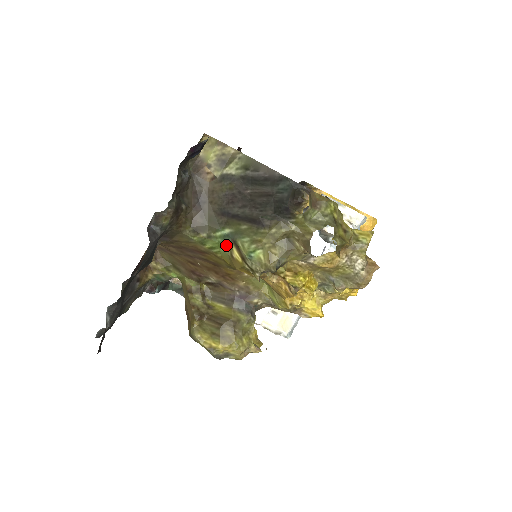
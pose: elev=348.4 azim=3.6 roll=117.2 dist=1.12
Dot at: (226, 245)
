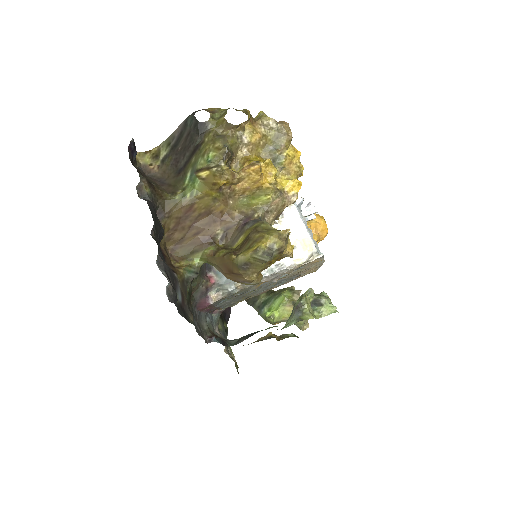
Dot at: (195, 180)
